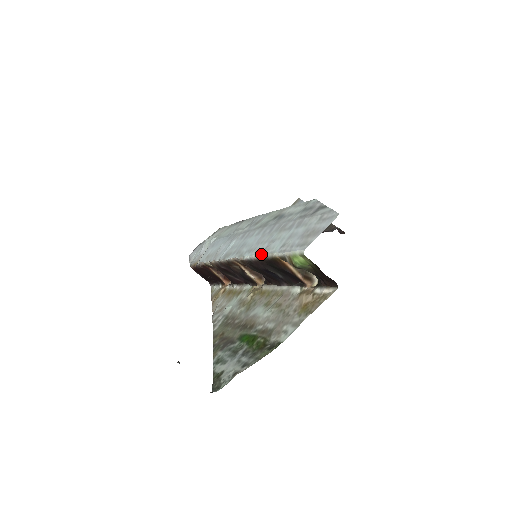
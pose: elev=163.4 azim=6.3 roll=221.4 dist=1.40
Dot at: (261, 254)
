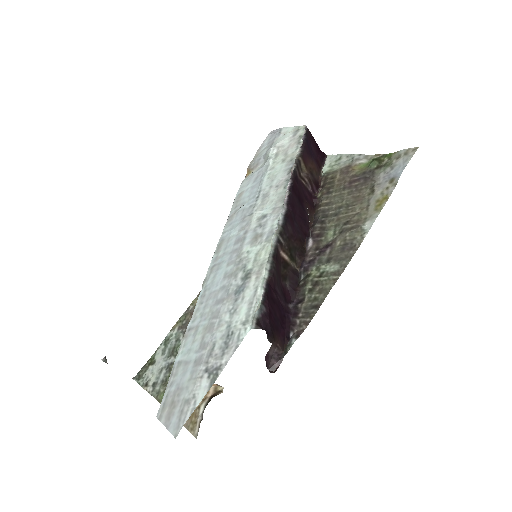
Dot at: (186, 329)
